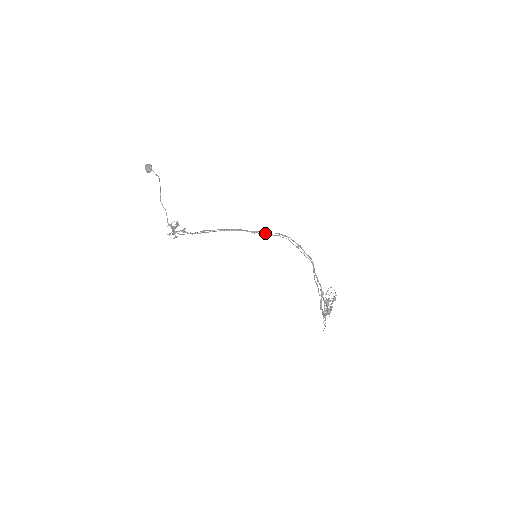
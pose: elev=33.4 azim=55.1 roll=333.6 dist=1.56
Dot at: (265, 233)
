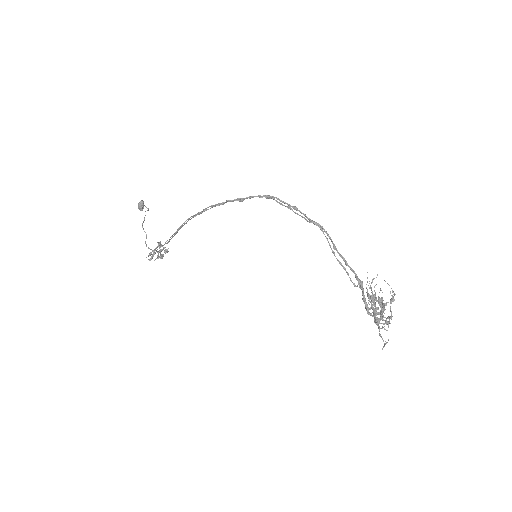
Dot at: (237, 198)
